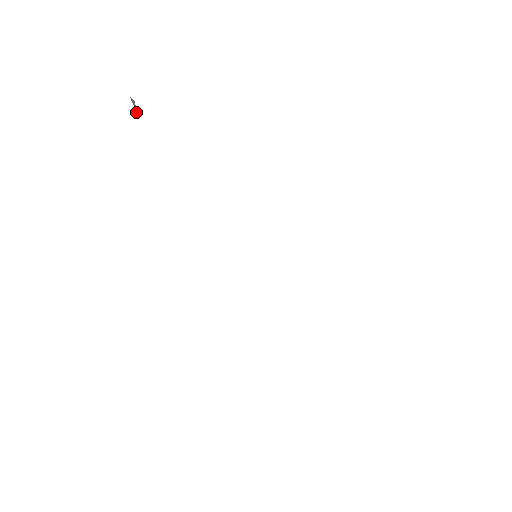
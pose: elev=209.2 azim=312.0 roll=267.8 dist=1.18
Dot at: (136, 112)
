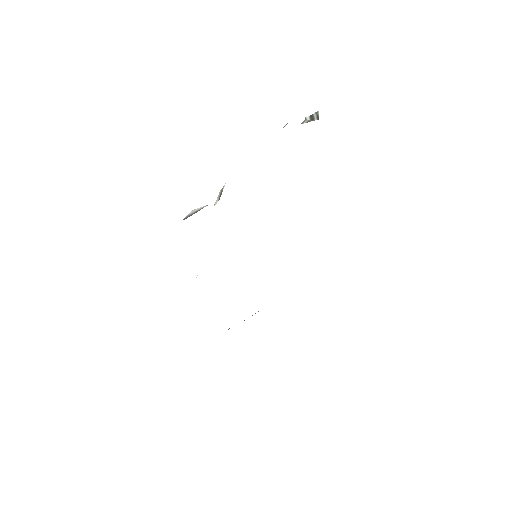
Dot at: (308, 116)
